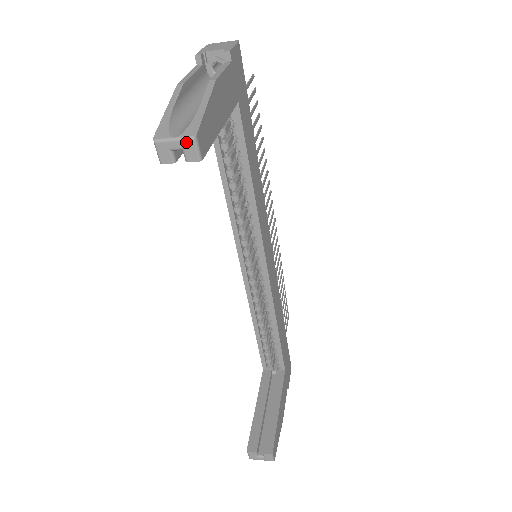
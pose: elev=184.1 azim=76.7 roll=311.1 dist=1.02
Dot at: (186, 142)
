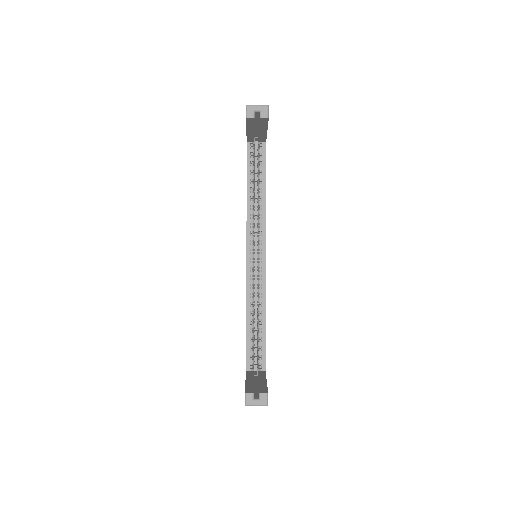
Dot at: (263, 107)
